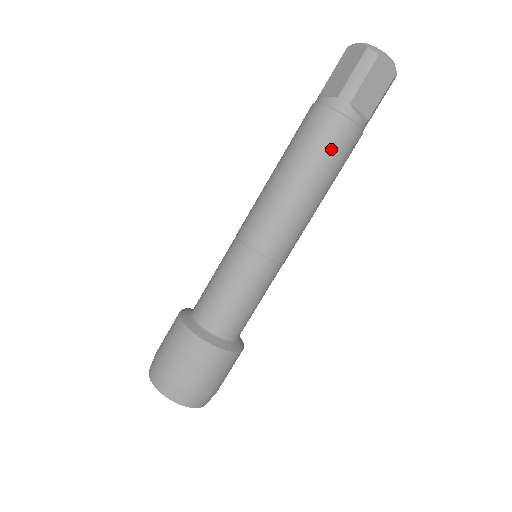
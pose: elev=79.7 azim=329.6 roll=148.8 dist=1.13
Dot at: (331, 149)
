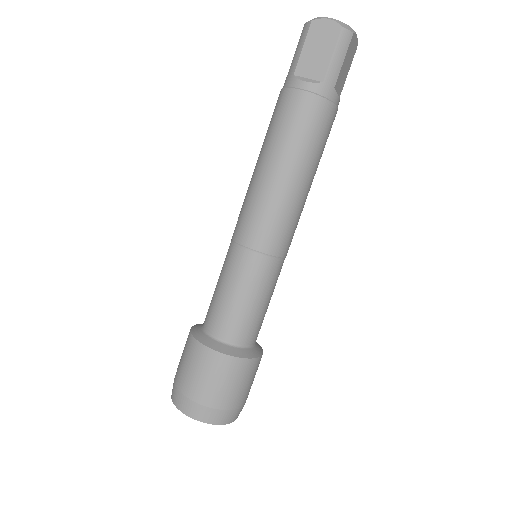
Dot at: (282, 122)
